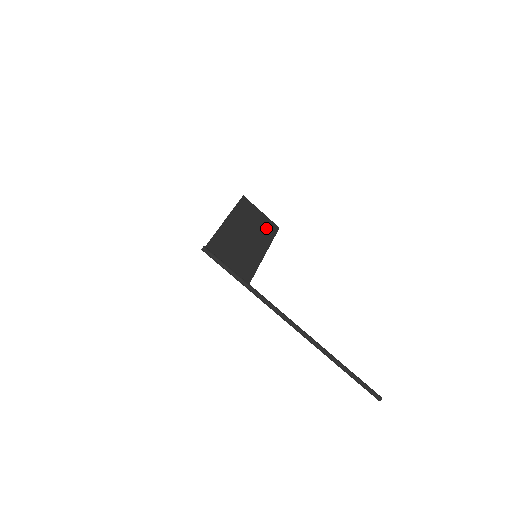
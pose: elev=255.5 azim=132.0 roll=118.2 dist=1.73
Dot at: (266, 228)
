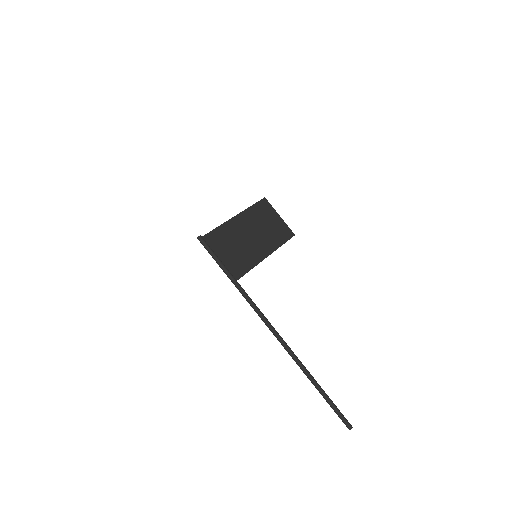
Dot at: (279, 232)
